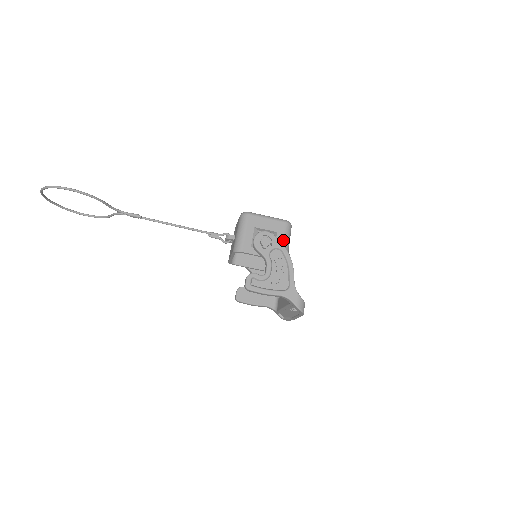
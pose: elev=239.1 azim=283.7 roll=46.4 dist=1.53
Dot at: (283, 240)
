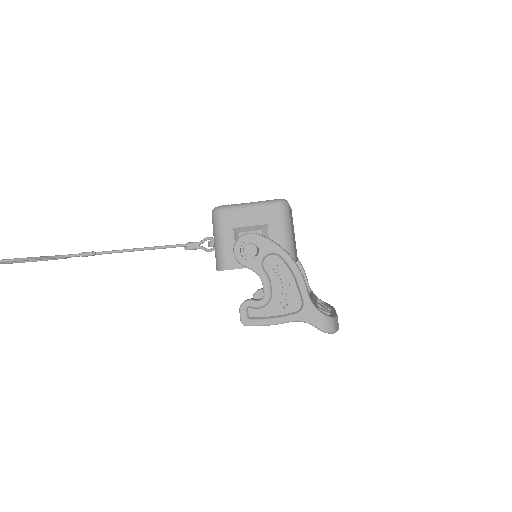
Dot at: (279, 233)
